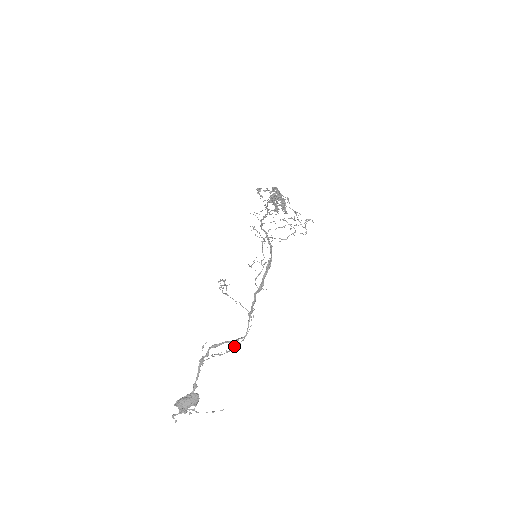
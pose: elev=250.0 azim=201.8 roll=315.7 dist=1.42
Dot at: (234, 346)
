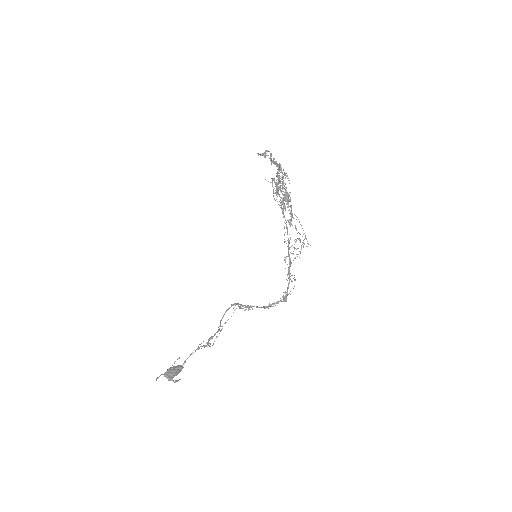
Dot at: occluded
